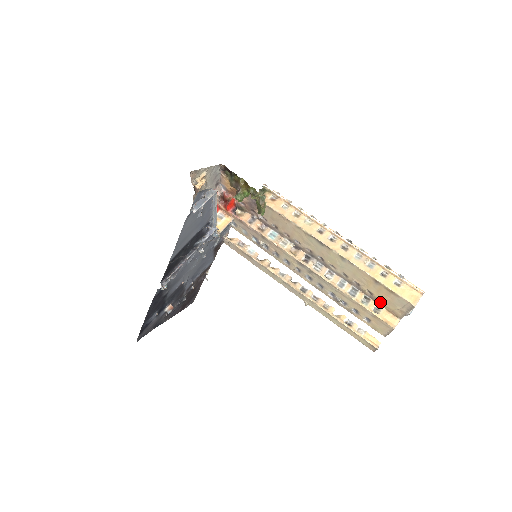
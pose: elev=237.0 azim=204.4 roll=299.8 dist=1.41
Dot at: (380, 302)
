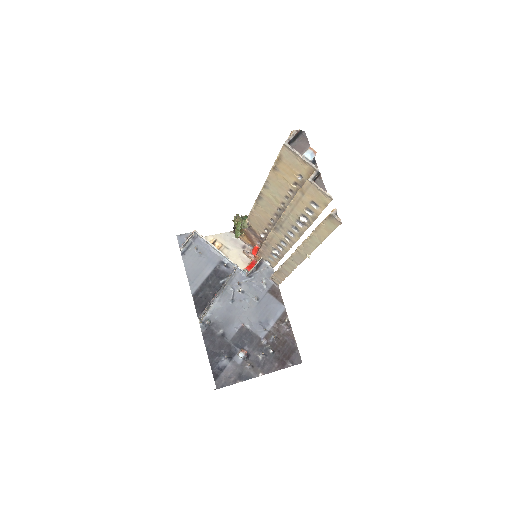
Dot at: (303, 180)
